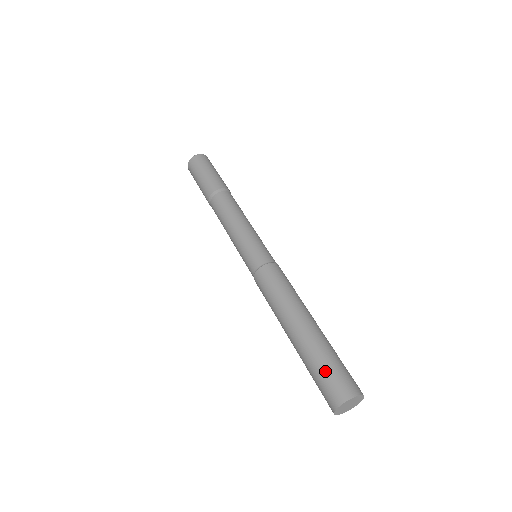
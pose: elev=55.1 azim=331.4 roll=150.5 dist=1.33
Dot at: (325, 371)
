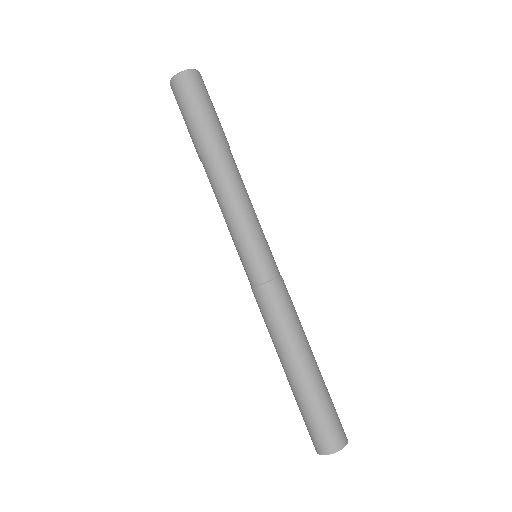
Dot at: (323, 419)
